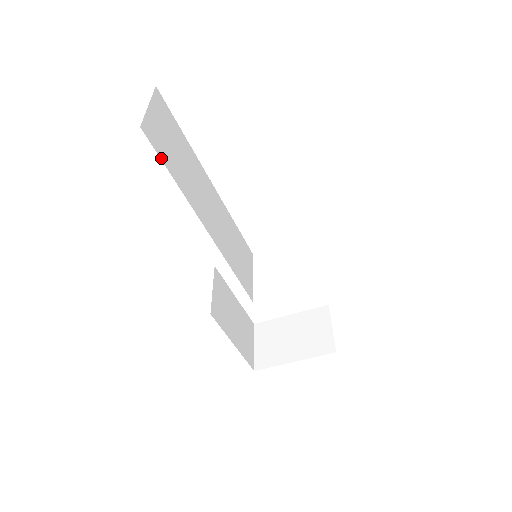
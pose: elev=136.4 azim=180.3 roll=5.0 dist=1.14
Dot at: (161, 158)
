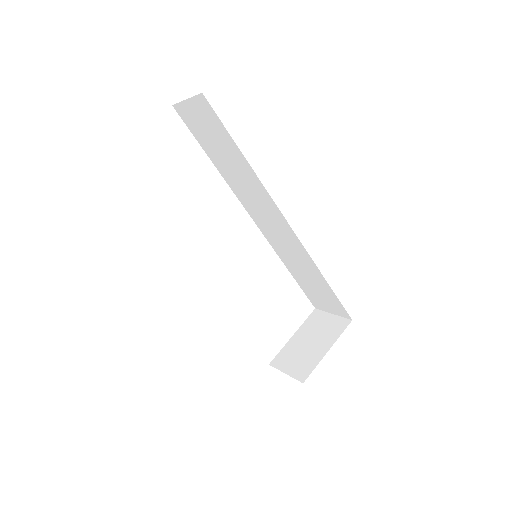
Dot at: occluded
